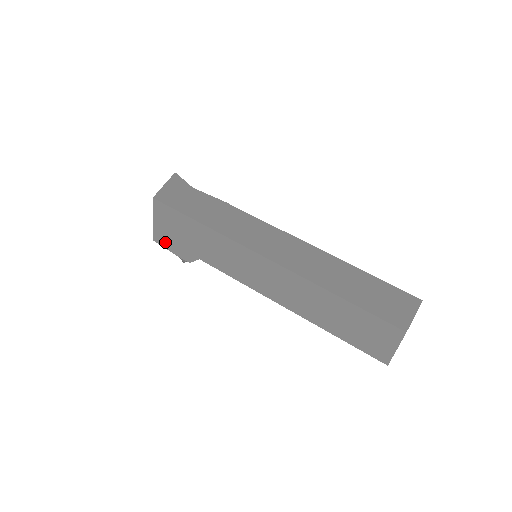
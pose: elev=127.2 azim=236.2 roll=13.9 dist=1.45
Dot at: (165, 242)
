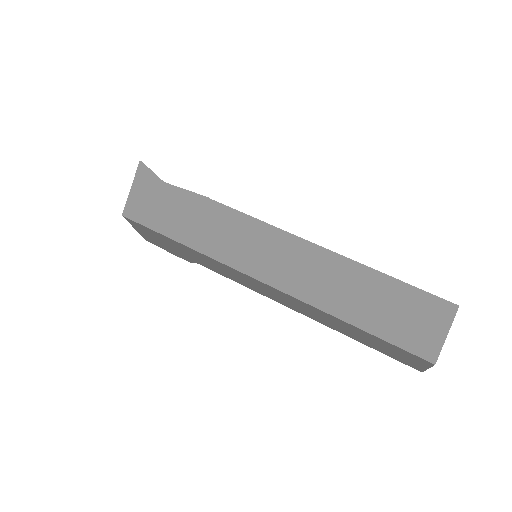
Dot at: (158, 245)
